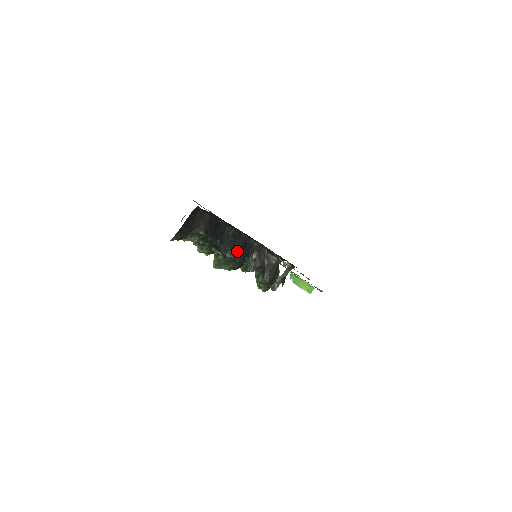
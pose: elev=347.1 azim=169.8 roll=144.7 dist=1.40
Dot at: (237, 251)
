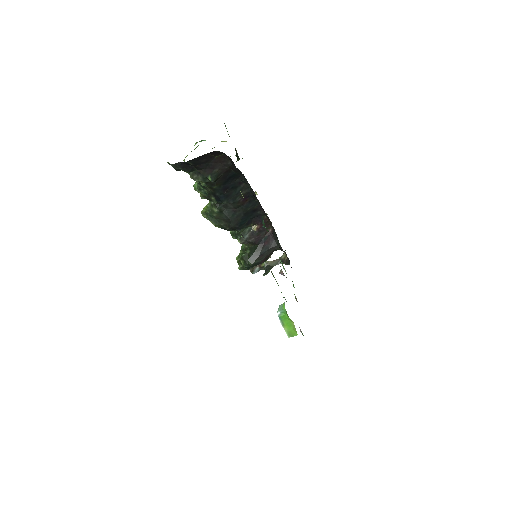
Dot at: (239, 214)
